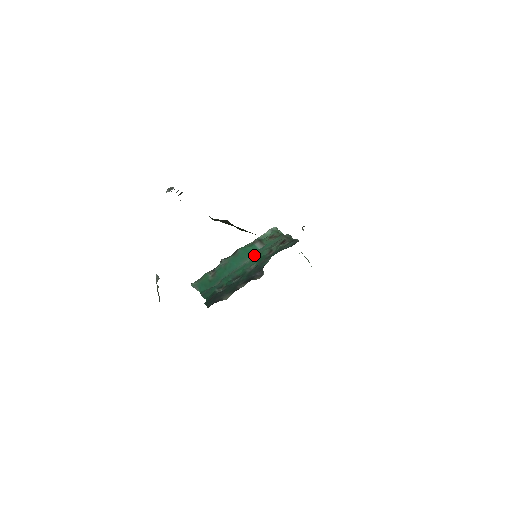
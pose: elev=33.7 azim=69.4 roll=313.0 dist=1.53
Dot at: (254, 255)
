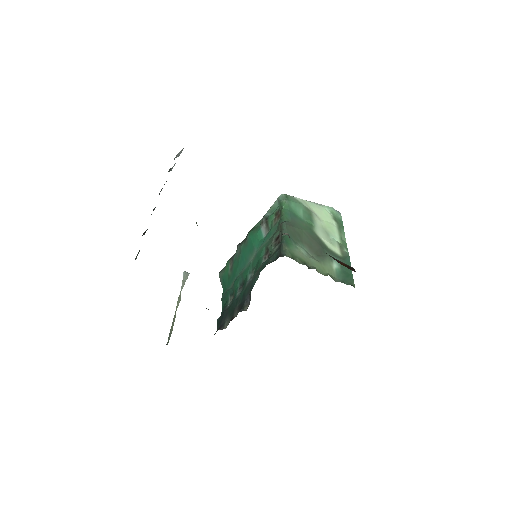
Dot at: (257, 251)
